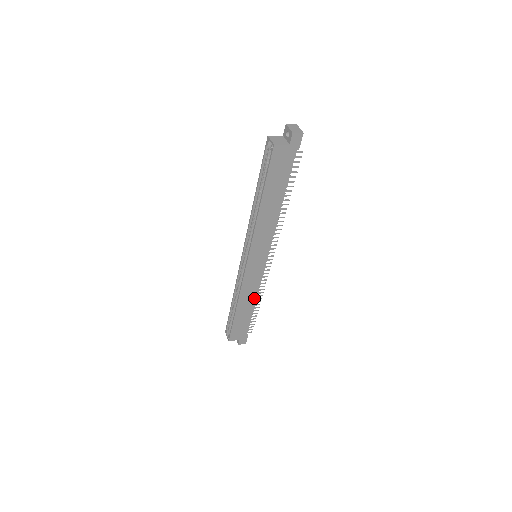
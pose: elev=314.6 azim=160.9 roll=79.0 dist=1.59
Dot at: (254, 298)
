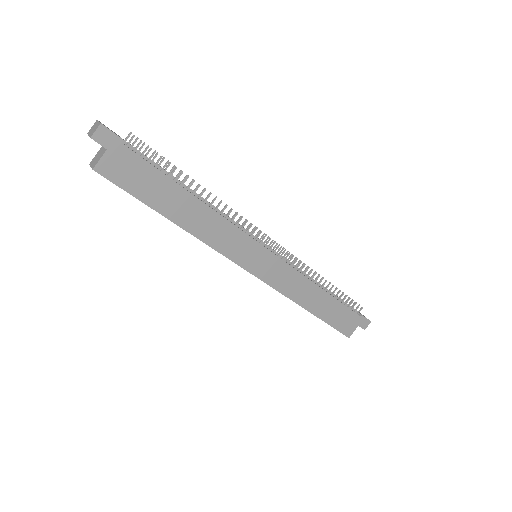
Dot at: (313, 286)
